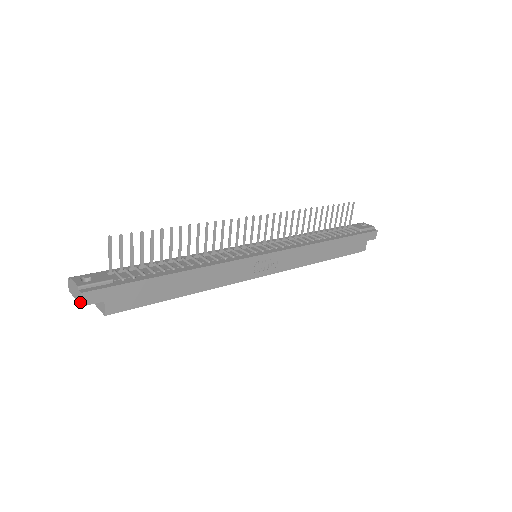
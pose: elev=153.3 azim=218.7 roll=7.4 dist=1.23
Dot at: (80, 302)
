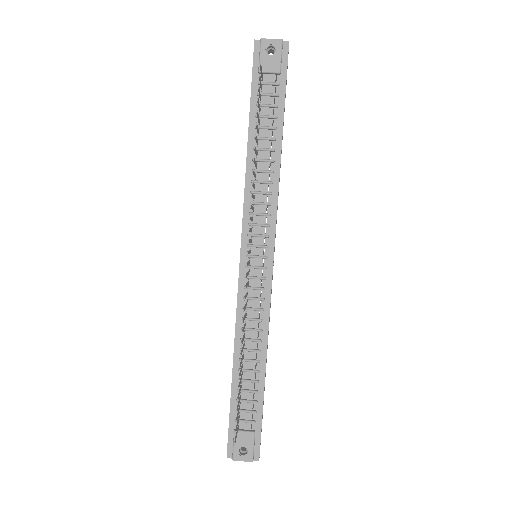
Dot at: occluded
